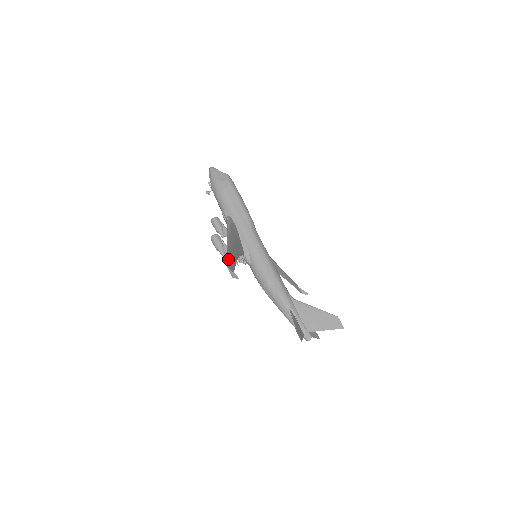
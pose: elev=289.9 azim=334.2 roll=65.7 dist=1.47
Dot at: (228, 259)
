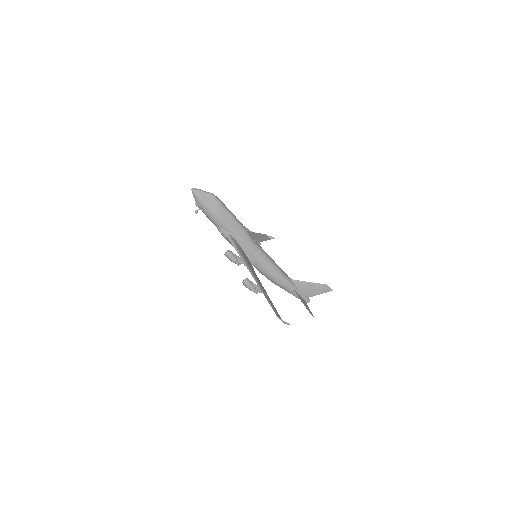
Dot at: (271, 306)
